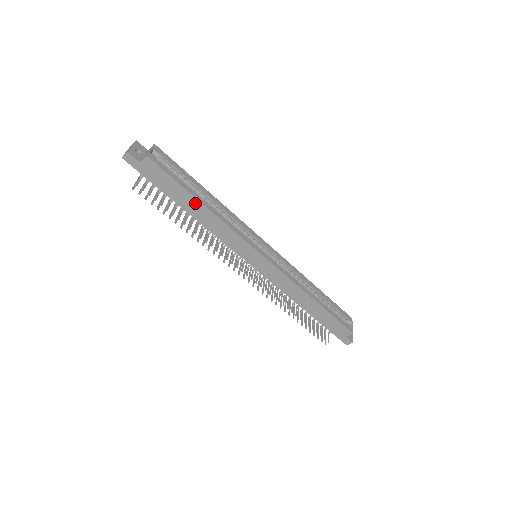
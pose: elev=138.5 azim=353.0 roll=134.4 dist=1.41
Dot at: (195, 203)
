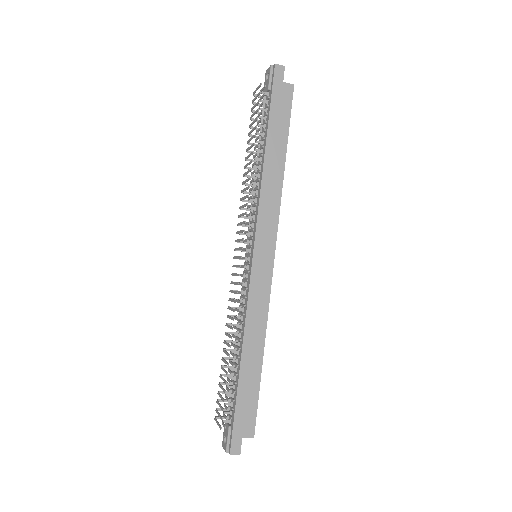
Dot at: (281, 153)
